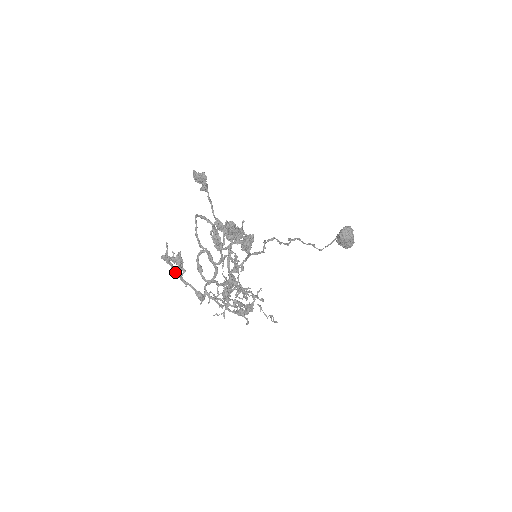
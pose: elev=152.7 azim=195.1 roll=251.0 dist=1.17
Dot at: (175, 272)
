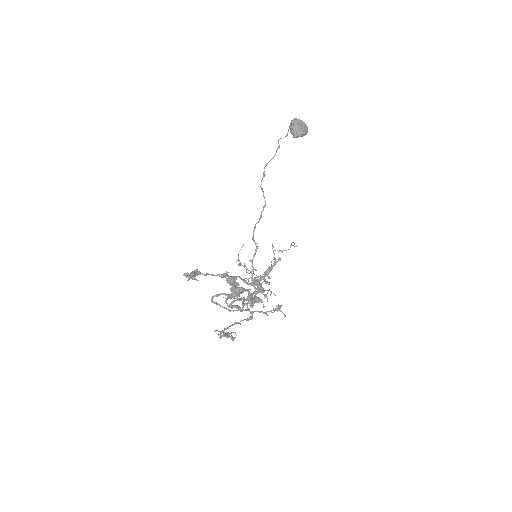
Dot at: occluded
